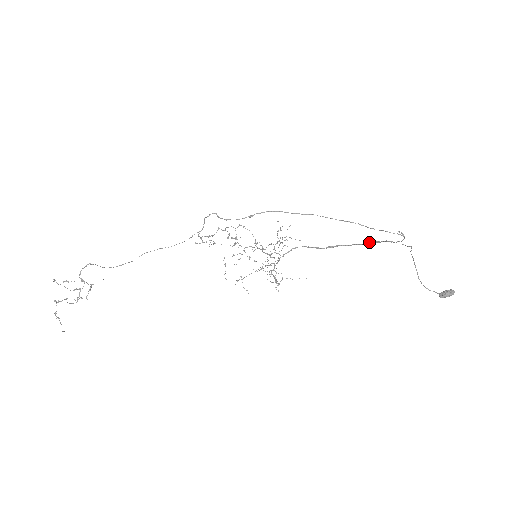
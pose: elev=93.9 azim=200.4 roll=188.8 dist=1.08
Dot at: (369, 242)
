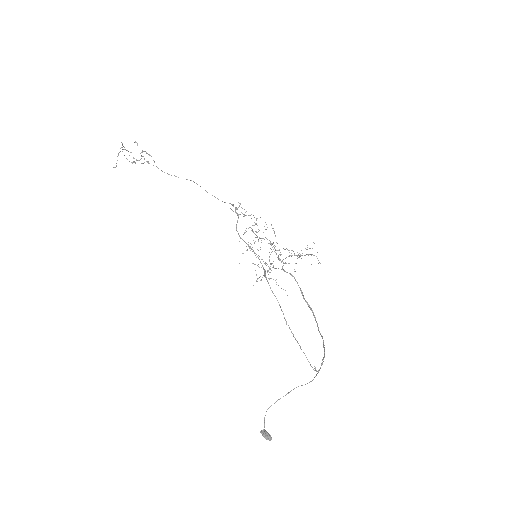
Dot at: (322, 336)
